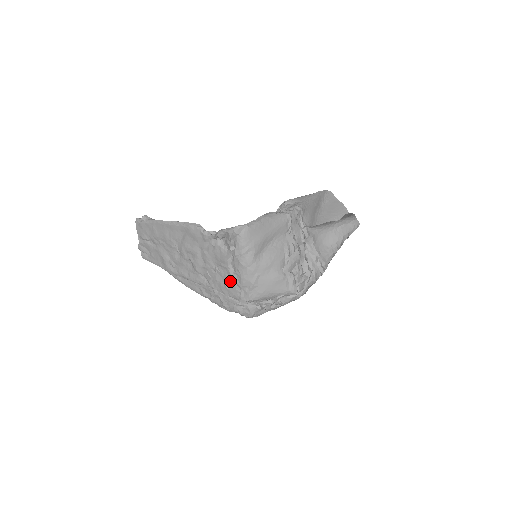
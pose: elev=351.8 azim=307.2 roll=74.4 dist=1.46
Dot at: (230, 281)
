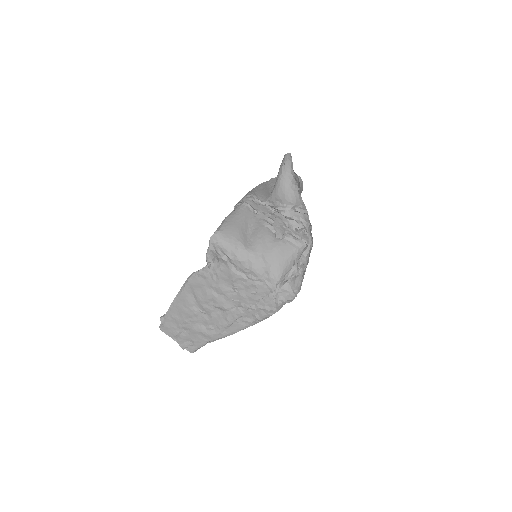
Dot at: (250, 285)
